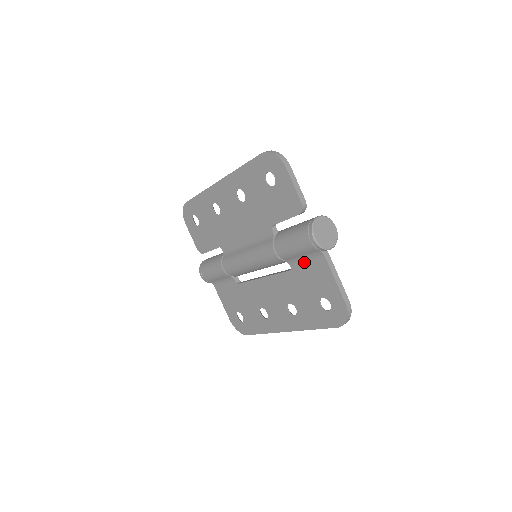
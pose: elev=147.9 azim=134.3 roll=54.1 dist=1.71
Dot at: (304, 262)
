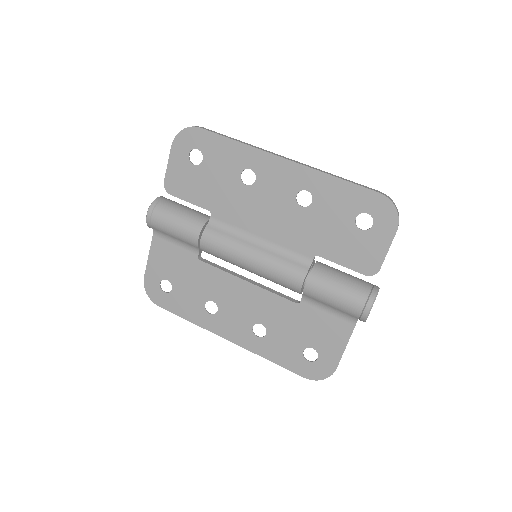
Dot at: (324, 311)
